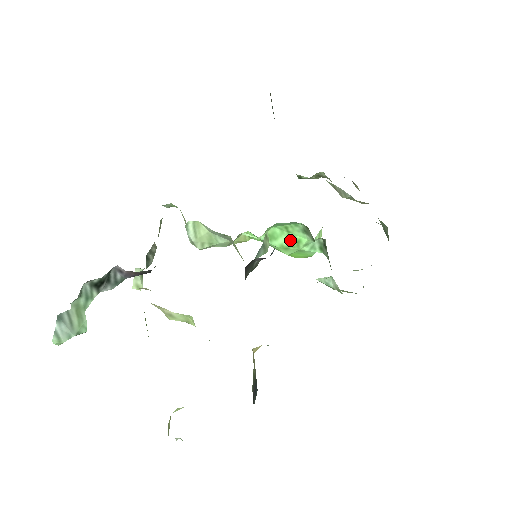
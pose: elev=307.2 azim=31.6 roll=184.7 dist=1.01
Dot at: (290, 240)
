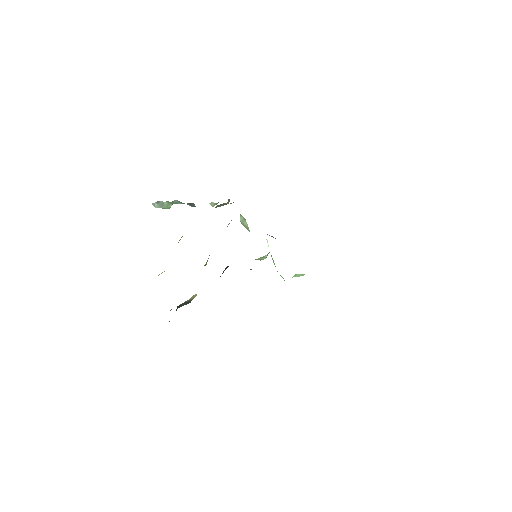
Dot at: occluded
